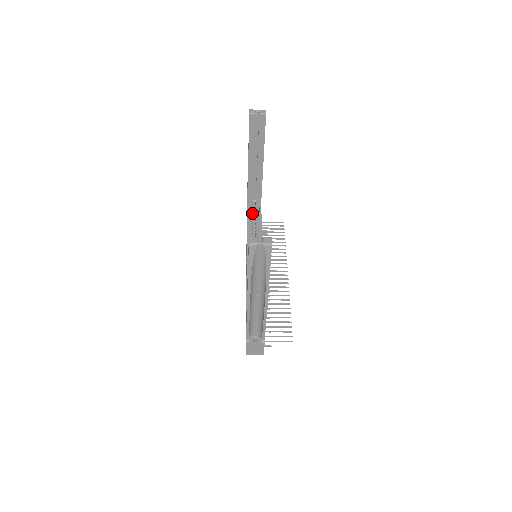
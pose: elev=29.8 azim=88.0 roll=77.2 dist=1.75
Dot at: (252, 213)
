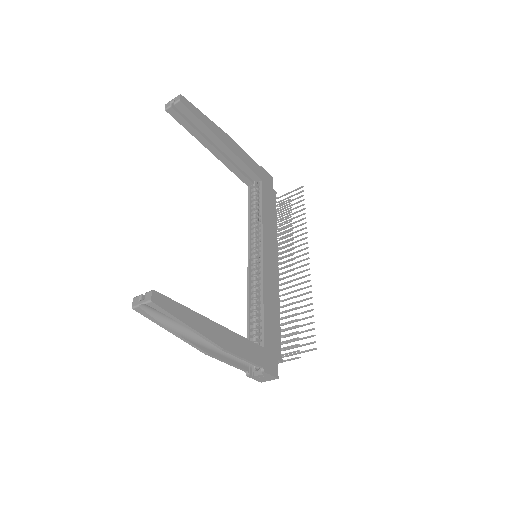
Dot at: (254, 198)
